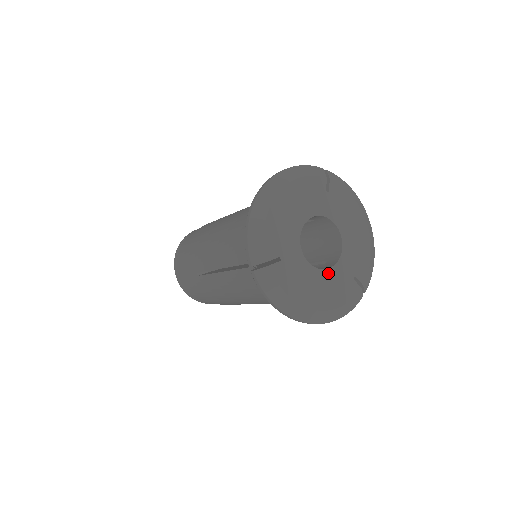
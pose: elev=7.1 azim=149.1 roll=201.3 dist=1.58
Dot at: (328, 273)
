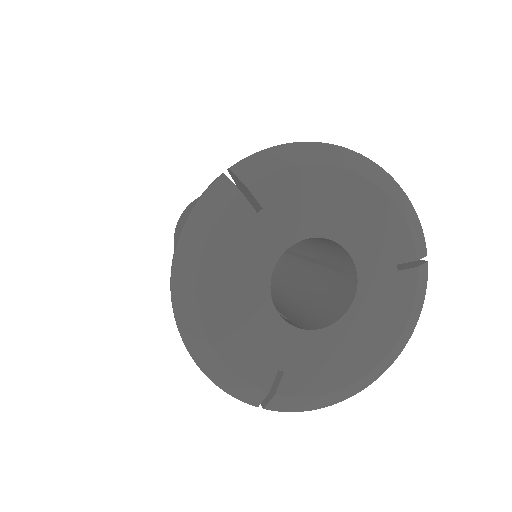
Dot at: (357, 308)
